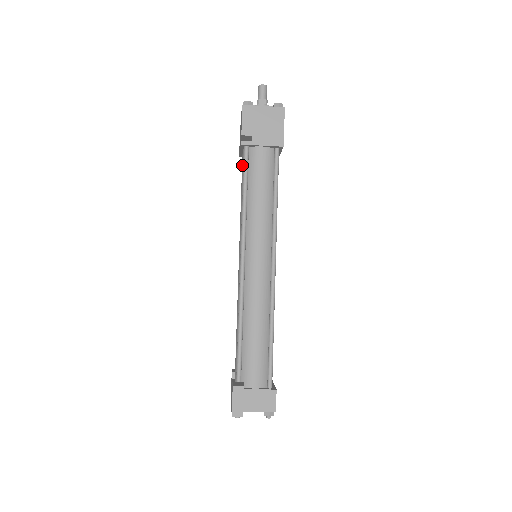
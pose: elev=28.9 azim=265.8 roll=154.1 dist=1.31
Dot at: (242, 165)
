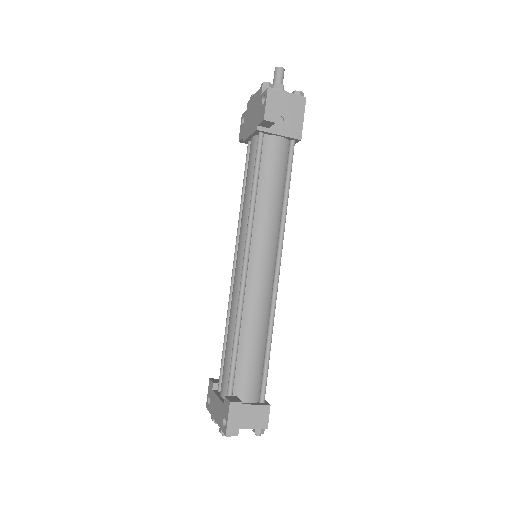
Dot at: (251, 153)
